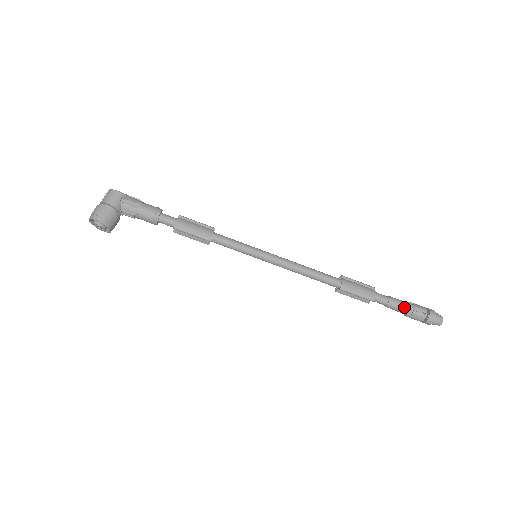
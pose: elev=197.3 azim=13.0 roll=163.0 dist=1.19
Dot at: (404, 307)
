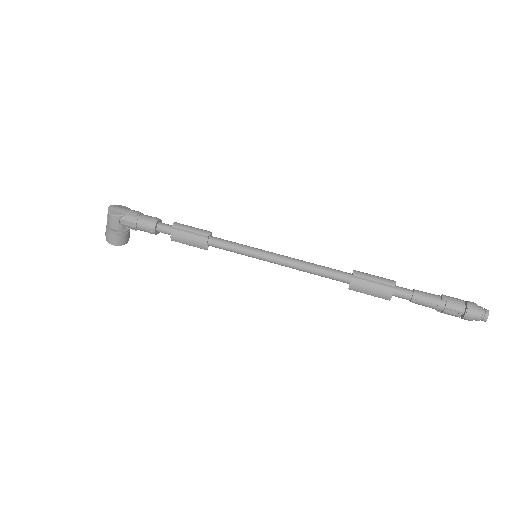
Dot at: (431, 306)
